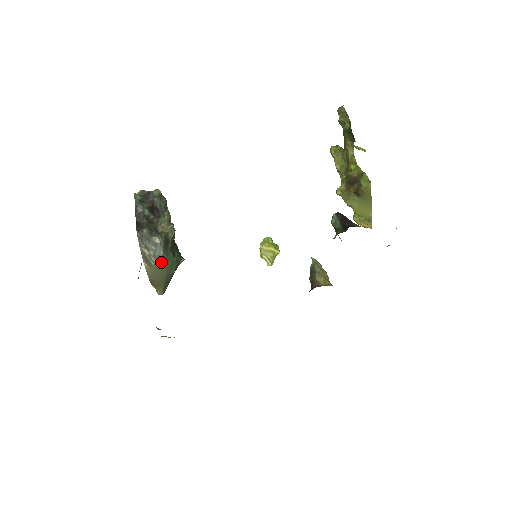
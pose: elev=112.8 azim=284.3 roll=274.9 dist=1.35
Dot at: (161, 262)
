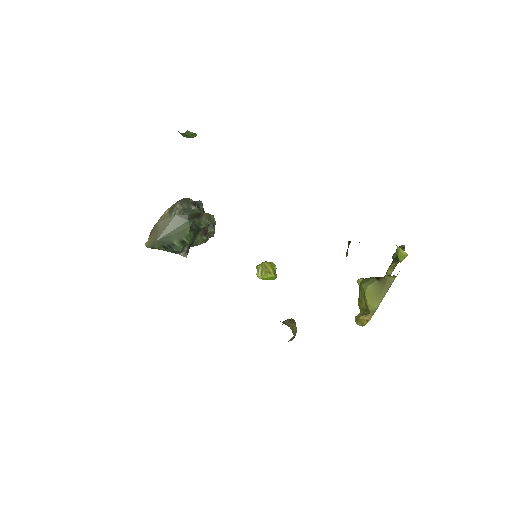
Dot at: (179, 218)
